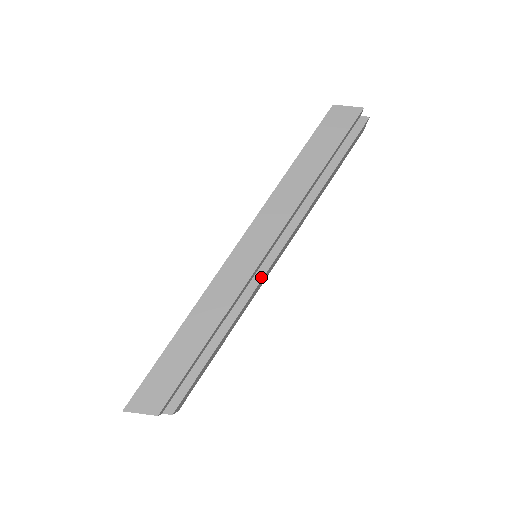
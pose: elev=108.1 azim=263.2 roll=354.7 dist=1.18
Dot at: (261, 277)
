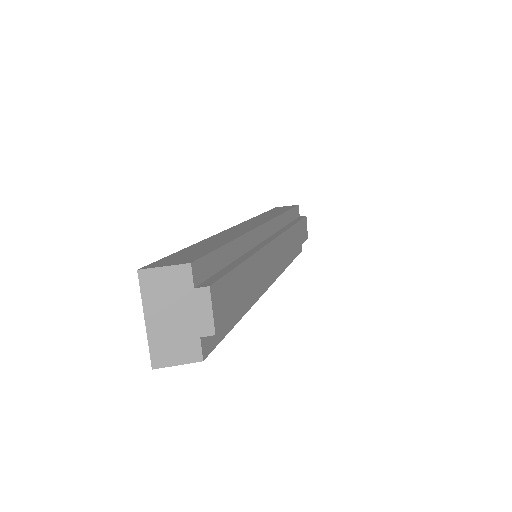
Dot at: (267, 242)
